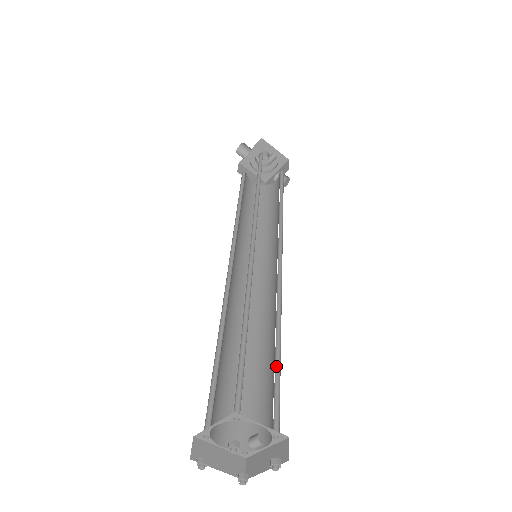
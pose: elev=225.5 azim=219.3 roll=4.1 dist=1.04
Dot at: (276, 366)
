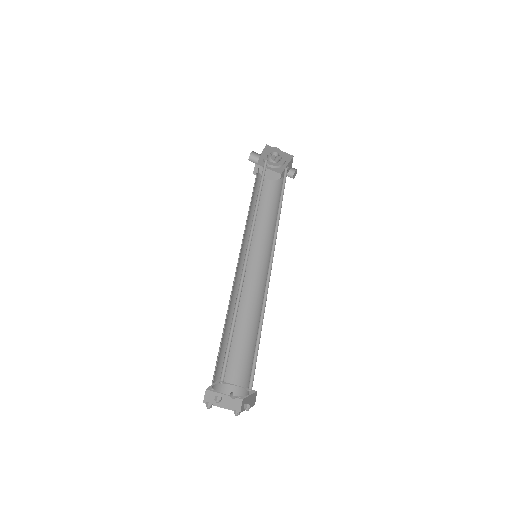
Dot at: (257, 343)
